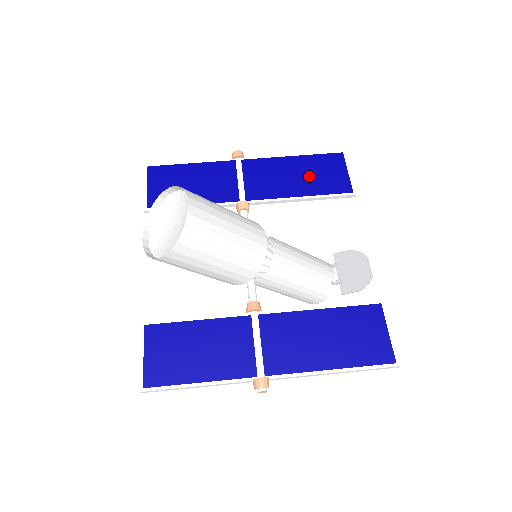
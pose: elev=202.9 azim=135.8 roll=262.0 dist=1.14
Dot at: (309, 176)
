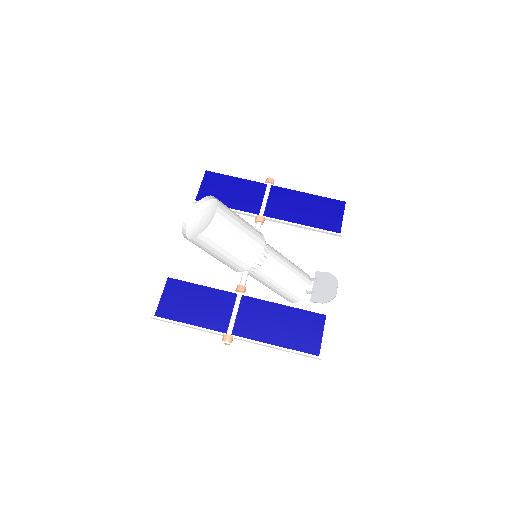
Dot at: (314, 212)
